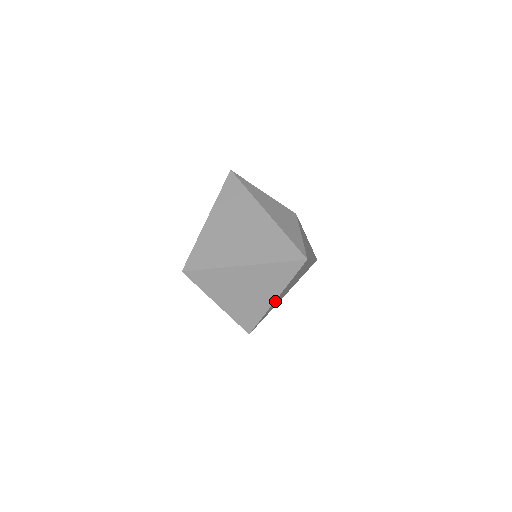
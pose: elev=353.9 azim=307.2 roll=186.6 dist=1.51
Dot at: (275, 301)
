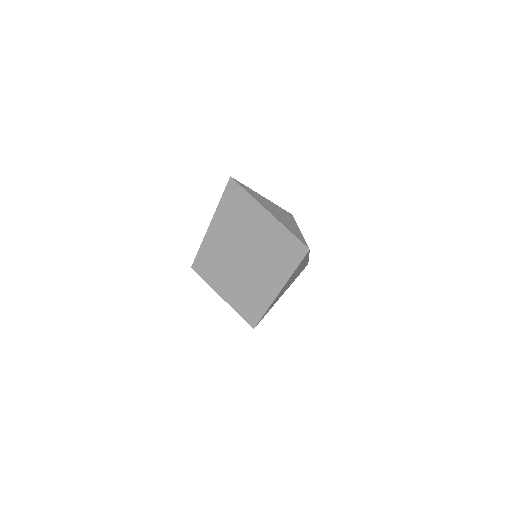
Dot at: (278, 294)
